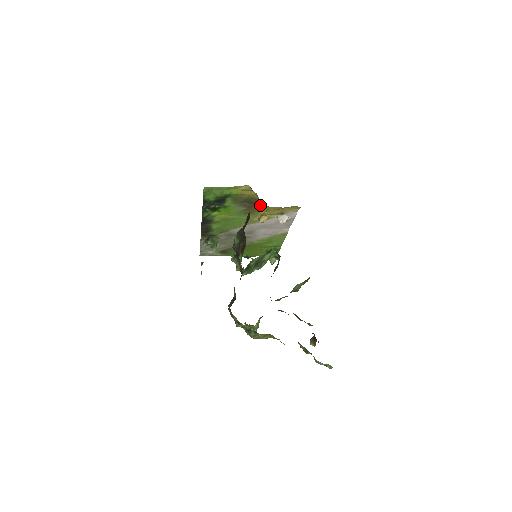
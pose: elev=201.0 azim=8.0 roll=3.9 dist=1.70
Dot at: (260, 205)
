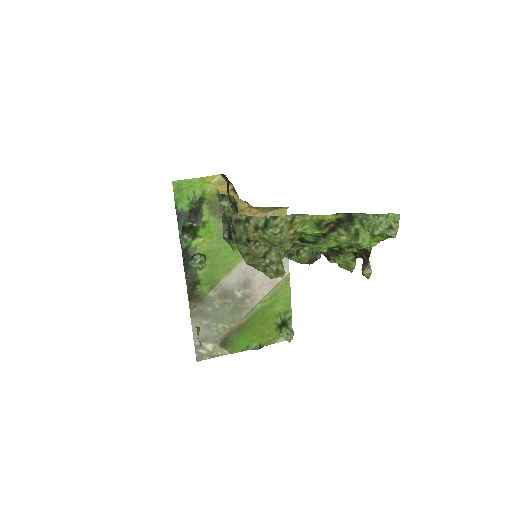
Dot at: occluded
